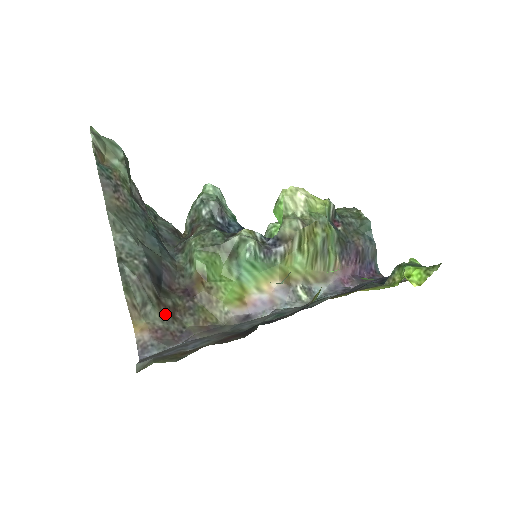
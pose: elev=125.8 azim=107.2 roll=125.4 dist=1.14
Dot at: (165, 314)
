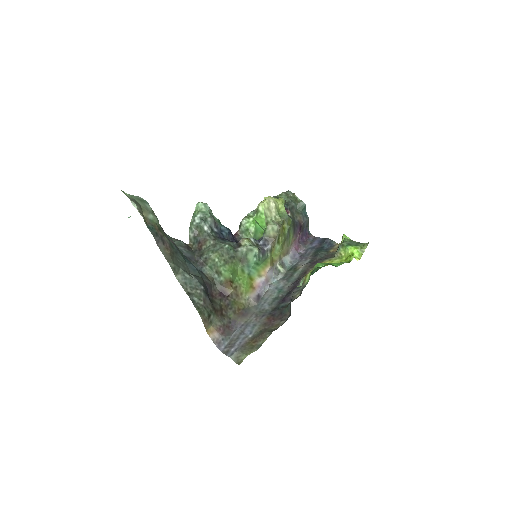
Dot at: (219, 316)
